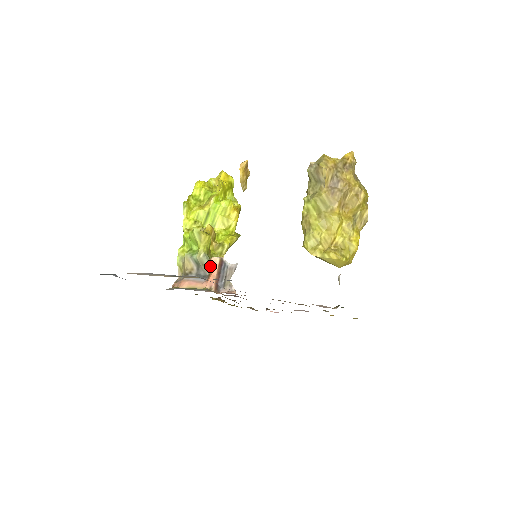
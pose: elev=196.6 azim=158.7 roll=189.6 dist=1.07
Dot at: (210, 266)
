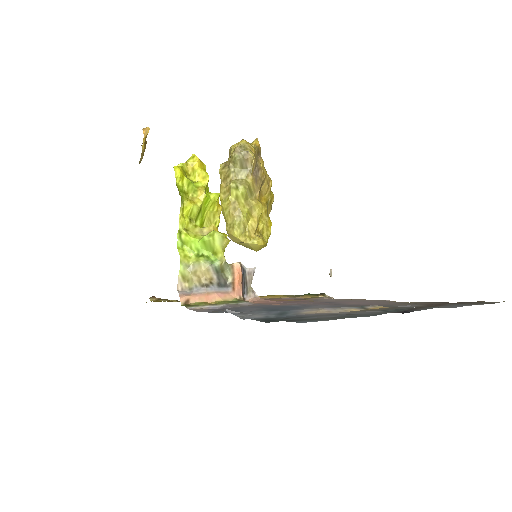
Dot at: (231, 273)
